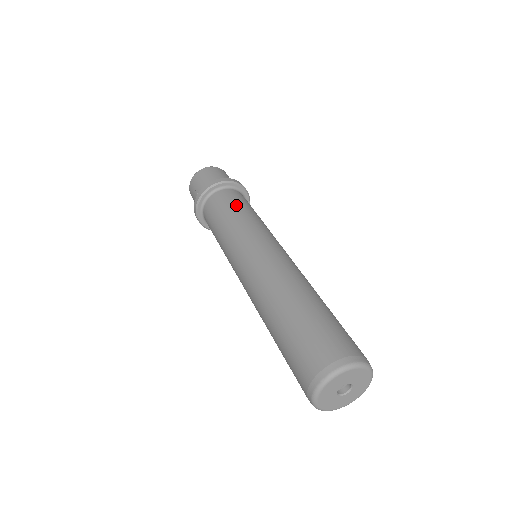
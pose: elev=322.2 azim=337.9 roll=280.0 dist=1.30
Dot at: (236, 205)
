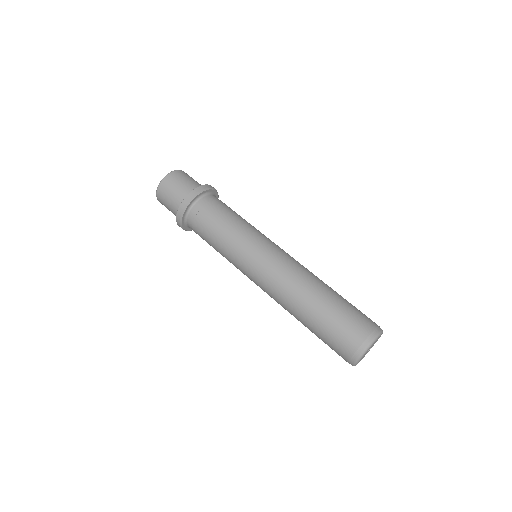
Dot at: (210, 230)
